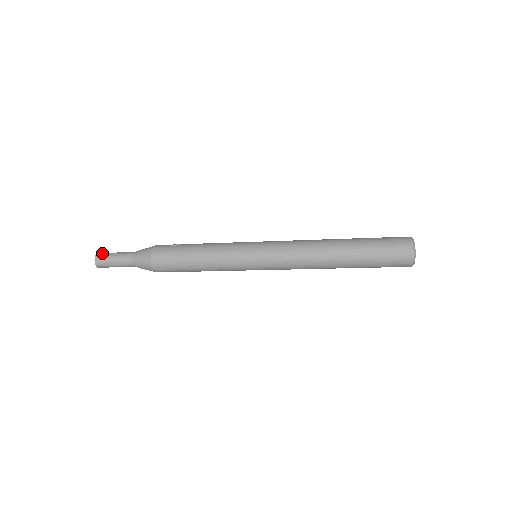
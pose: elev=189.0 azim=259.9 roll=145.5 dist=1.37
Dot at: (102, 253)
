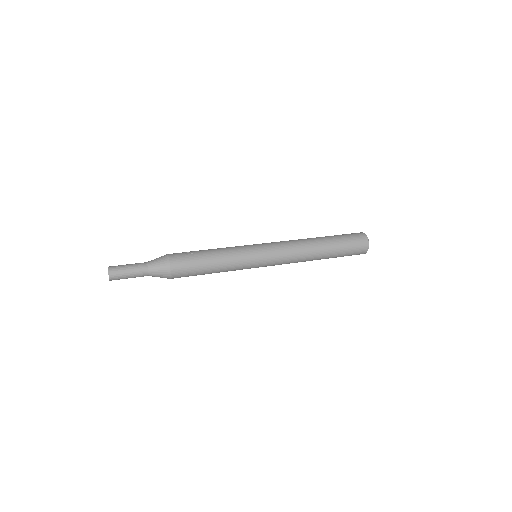
Dot at: (113, 266)
